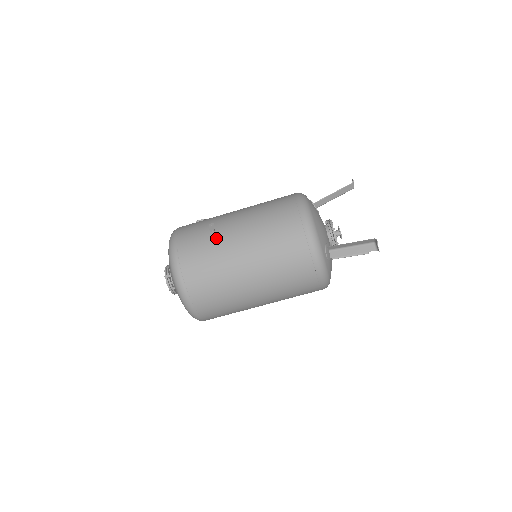
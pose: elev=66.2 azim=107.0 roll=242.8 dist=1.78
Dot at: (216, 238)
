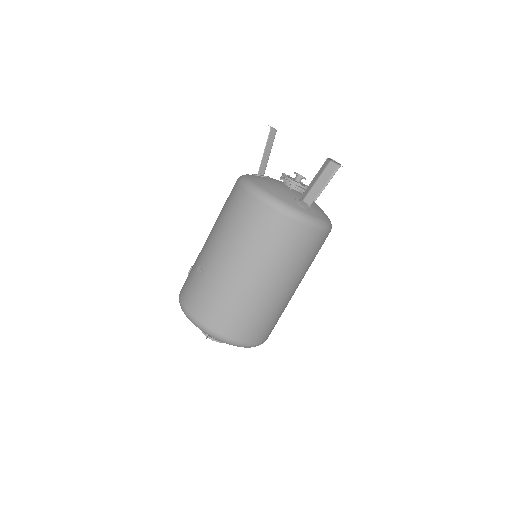
Dot at: (210, 277)
